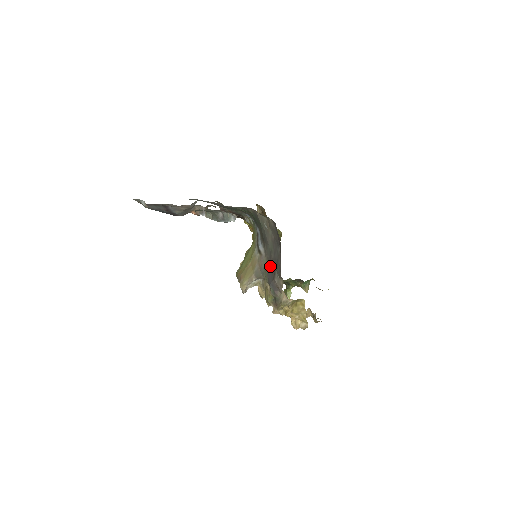
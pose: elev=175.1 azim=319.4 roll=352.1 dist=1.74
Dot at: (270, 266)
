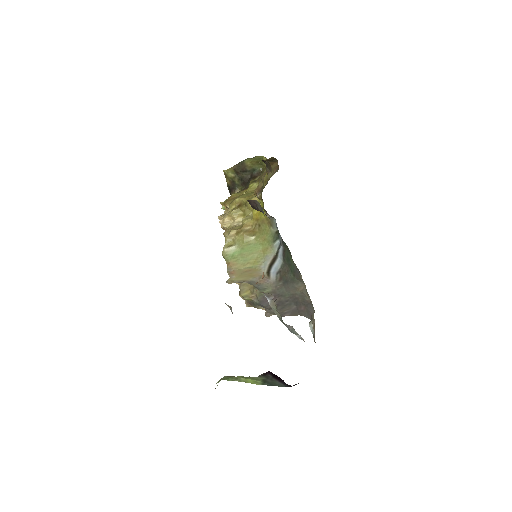
Dot at: (273, 298)
